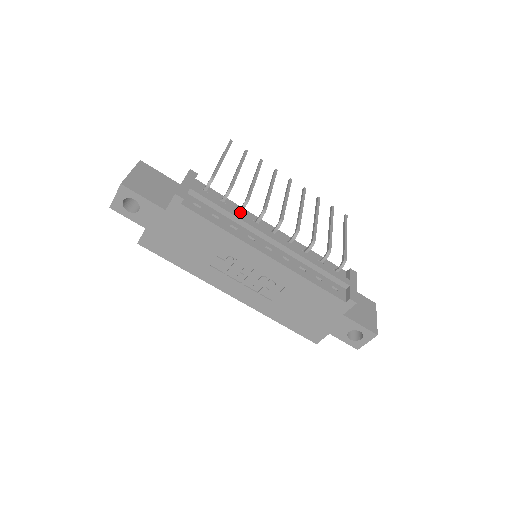
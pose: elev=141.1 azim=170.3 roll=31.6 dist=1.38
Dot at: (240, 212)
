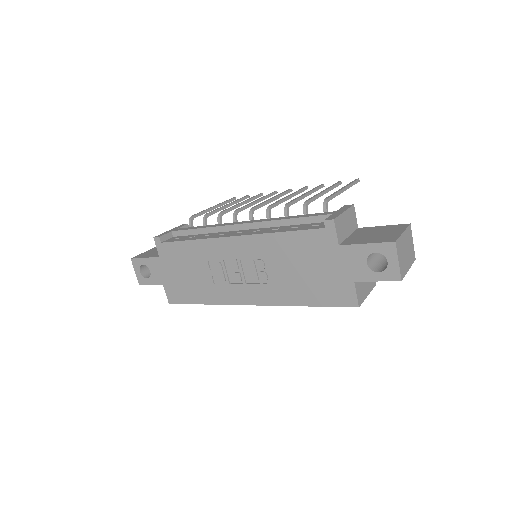
Dot at: occluded
